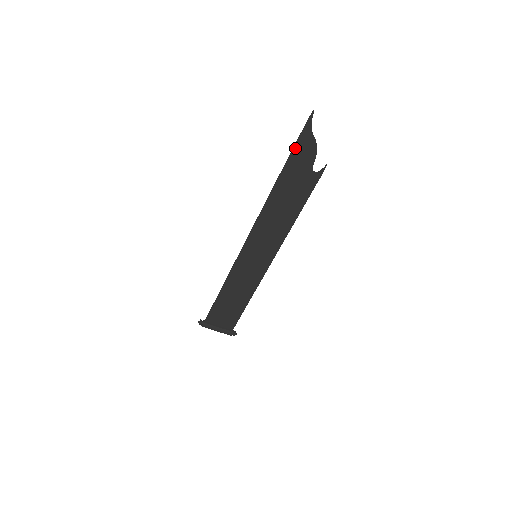
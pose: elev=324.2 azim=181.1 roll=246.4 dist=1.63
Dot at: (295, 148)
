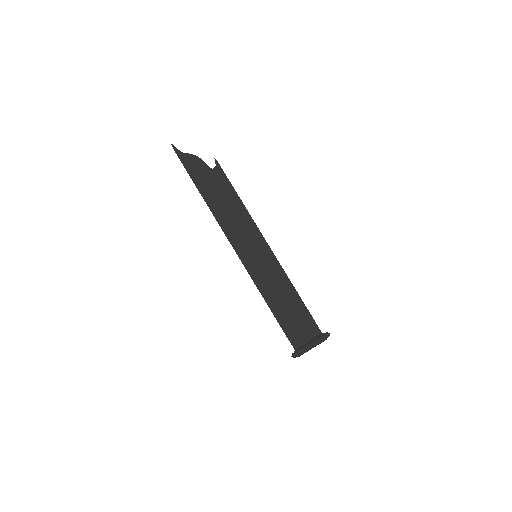
Dot at: (188, 170)
